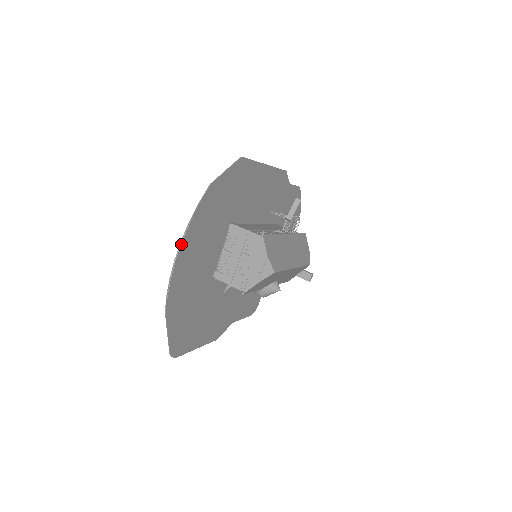
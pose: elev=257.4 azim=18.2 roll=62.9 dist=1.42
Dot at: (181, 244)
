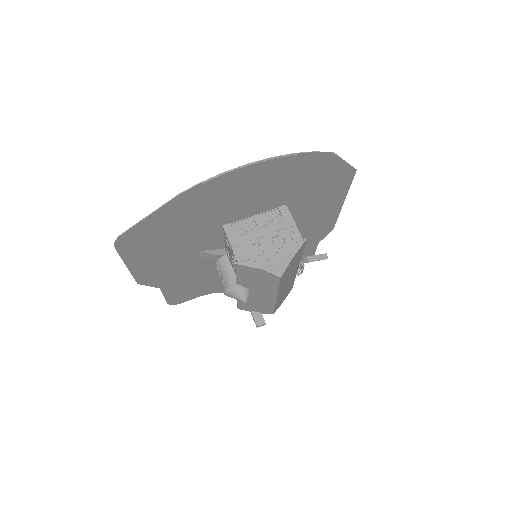
Dot at: (269, 159)
